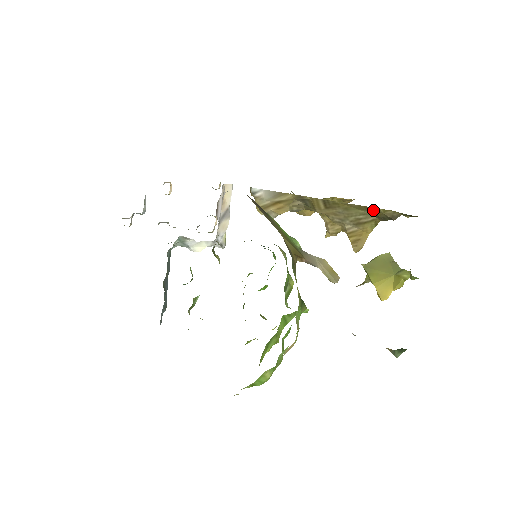
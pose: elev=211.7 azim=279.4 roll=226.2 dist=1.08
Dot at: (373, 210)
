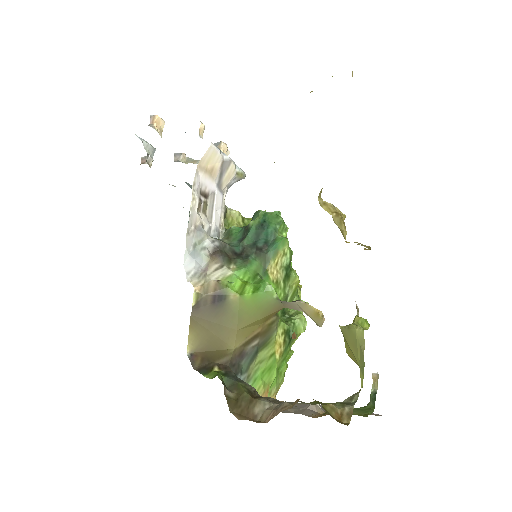
Dot at: occluded
